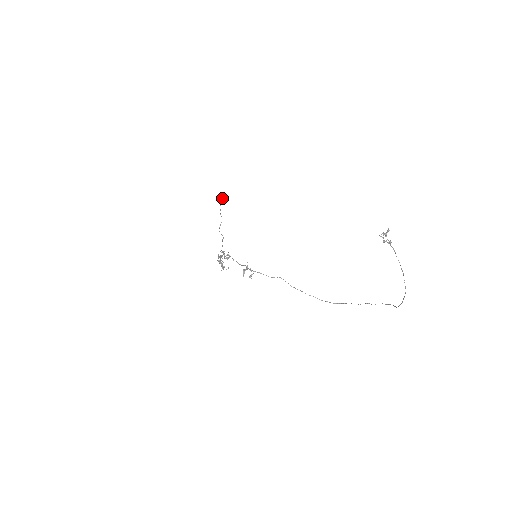
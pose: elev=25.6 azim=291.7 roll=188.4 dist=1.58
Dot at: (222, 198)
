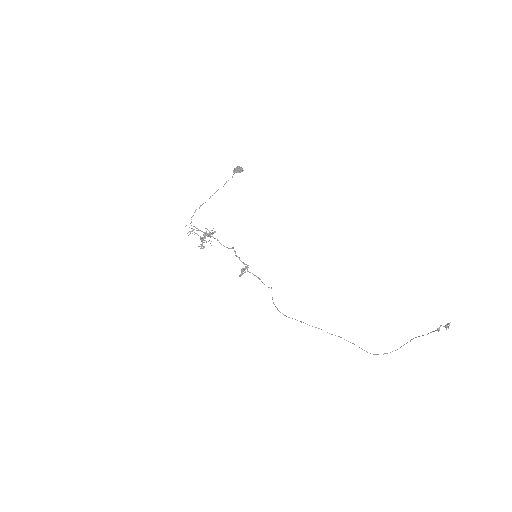
Dot at: (241, 171)
